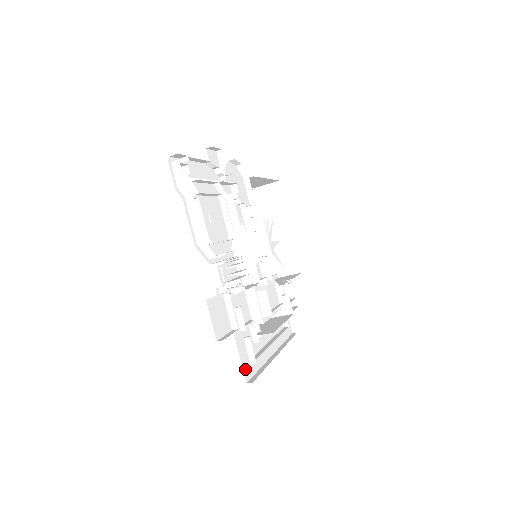
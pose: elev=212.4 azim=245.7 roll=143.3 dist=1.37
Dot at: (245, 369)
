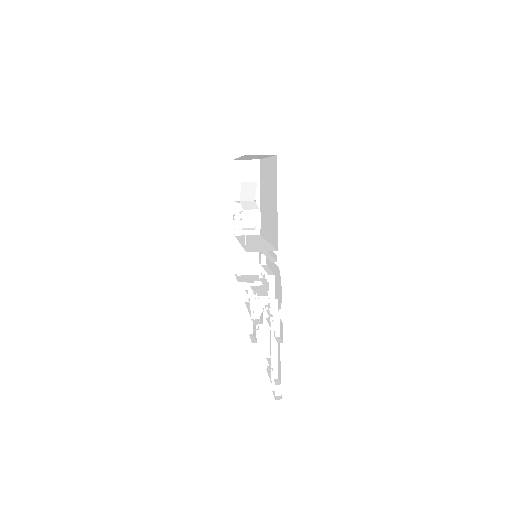
Dot at: occluded
